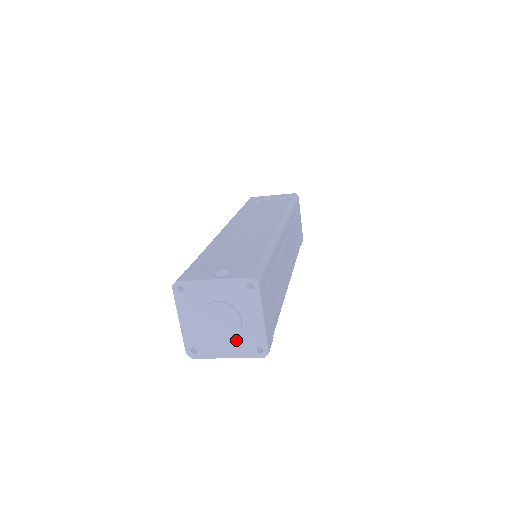
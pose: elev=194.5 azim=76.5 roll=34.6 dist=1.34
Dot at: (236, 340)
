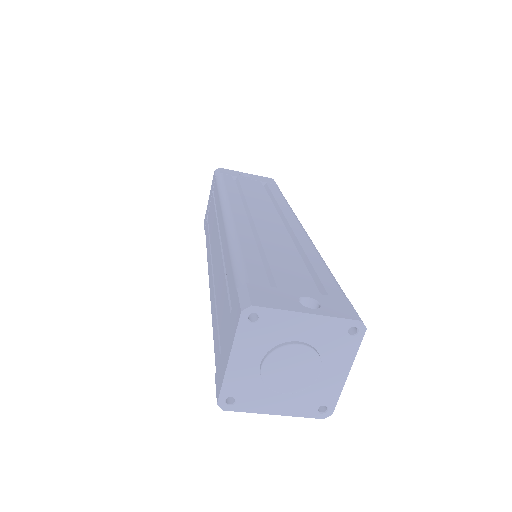
Dot at: (298, 394)
